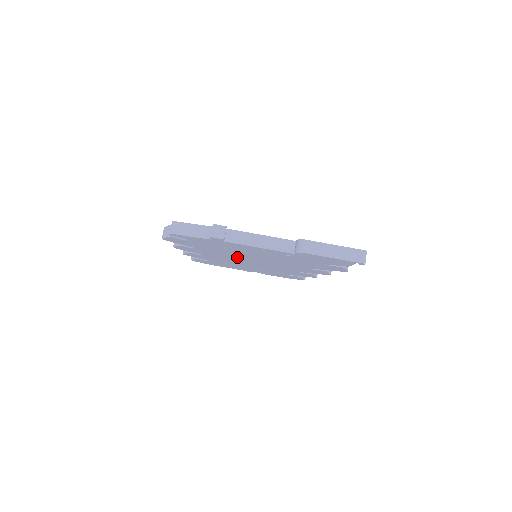
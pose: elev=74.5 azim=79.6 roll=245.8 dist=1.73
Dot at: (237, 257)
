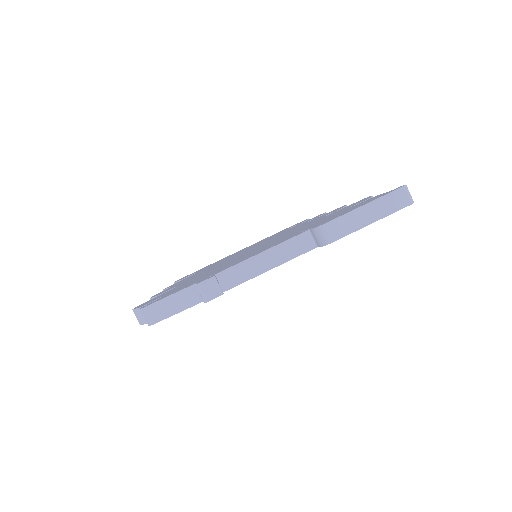
Dot at: occluded
